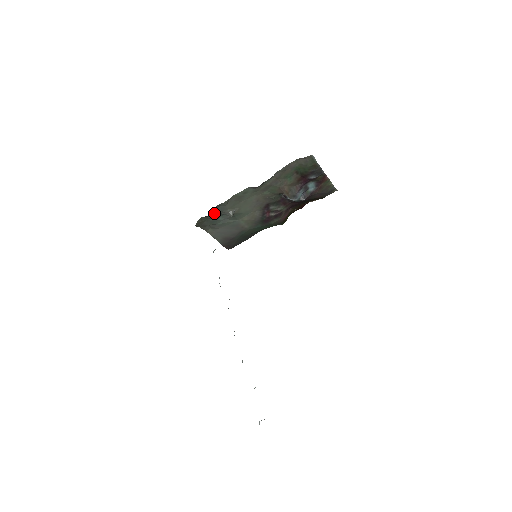
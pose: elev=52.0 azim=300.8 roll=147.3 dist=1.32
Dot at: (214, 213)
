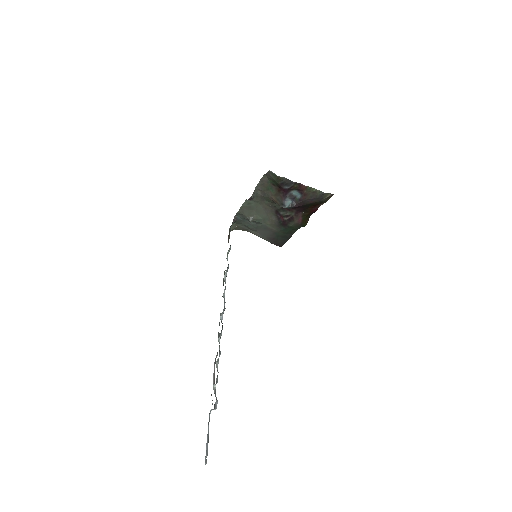
Dot at: (241, 220)
